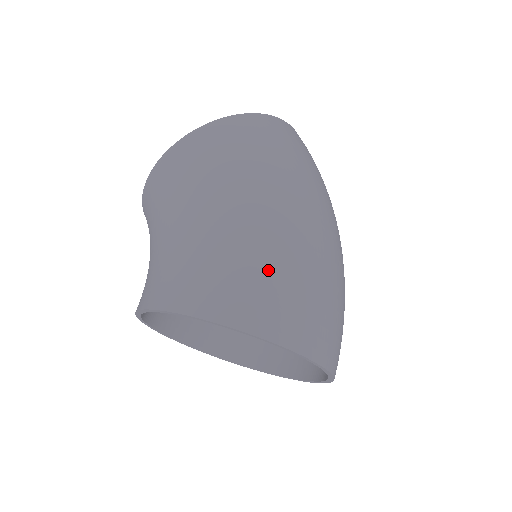
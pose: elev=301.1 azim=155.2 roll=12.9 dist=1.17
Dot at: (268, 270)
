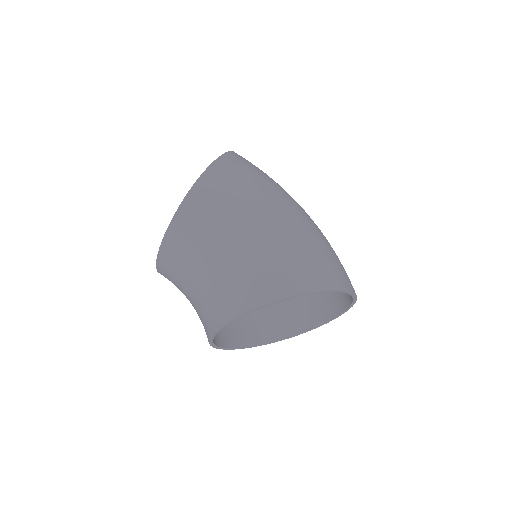
Dot at: (316, 249)
